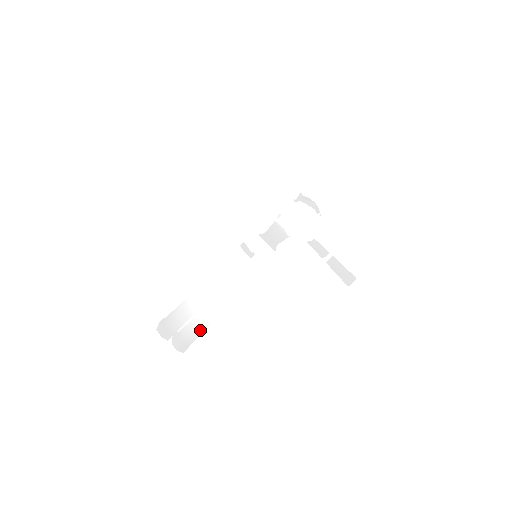
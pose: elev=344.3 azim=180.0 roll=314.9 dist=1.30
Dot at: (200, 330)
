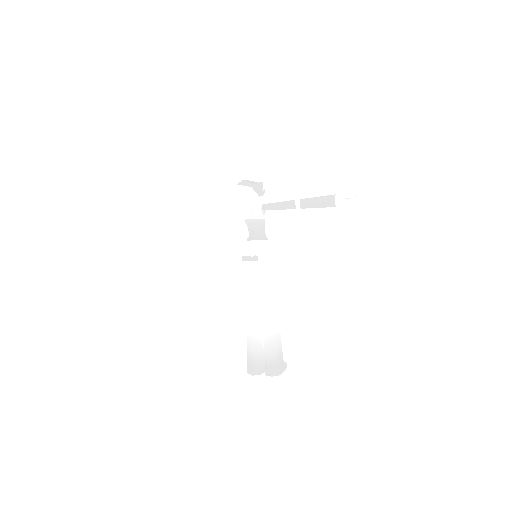
Dot at: (273, 346)
